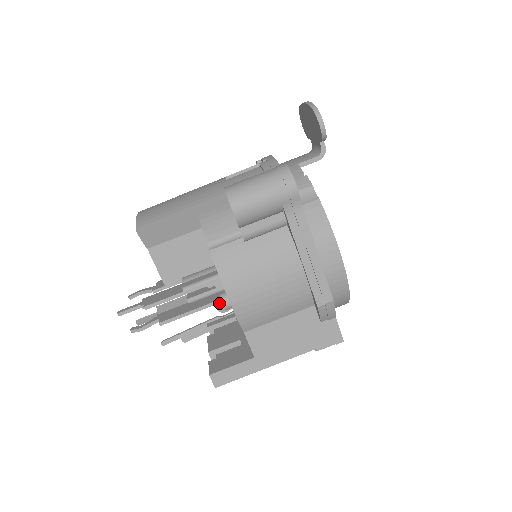
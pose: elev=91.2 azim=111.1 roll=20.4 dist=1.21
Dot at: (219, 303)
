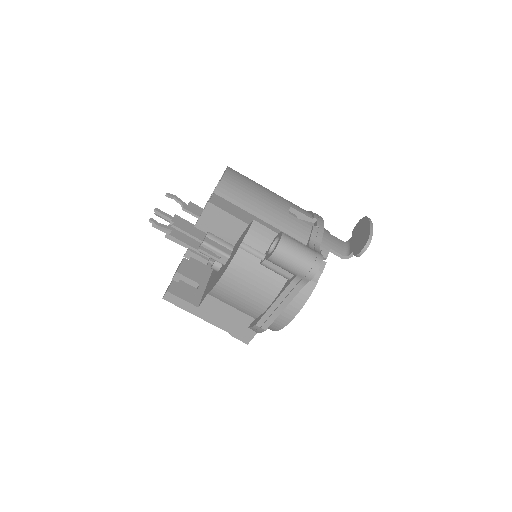
Dot at: (211, 261)
